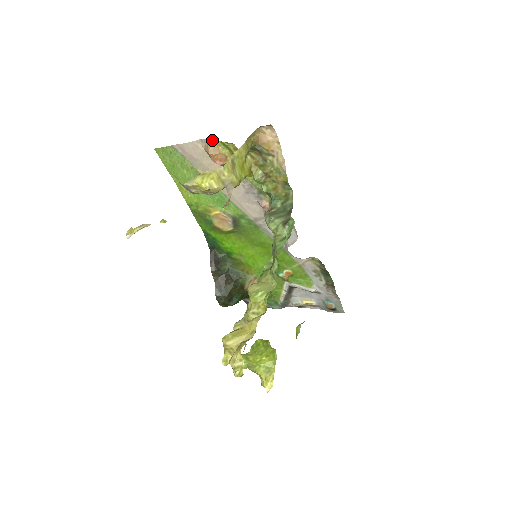
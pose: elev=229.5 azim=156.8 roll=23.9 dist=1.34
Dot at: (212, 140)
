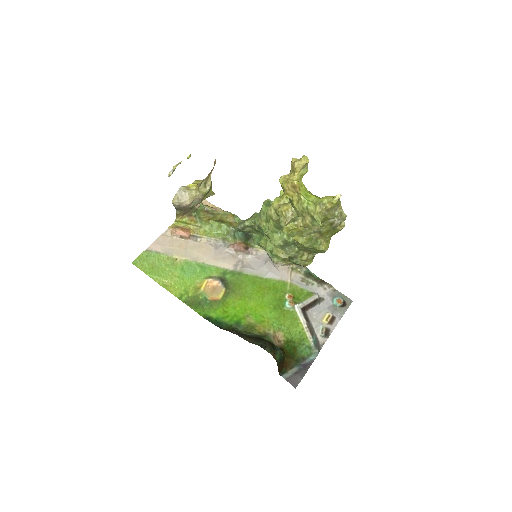
Dot at: (174, 225)
